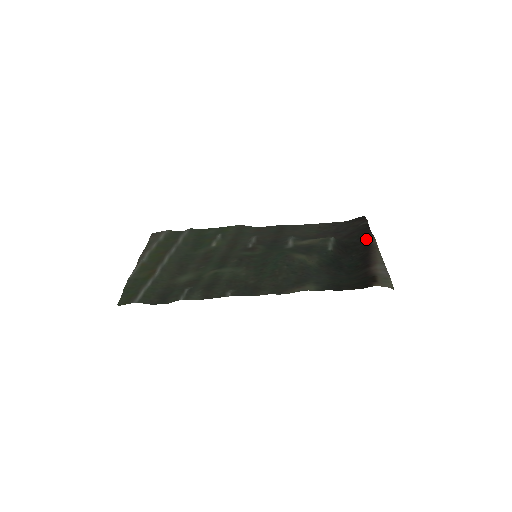
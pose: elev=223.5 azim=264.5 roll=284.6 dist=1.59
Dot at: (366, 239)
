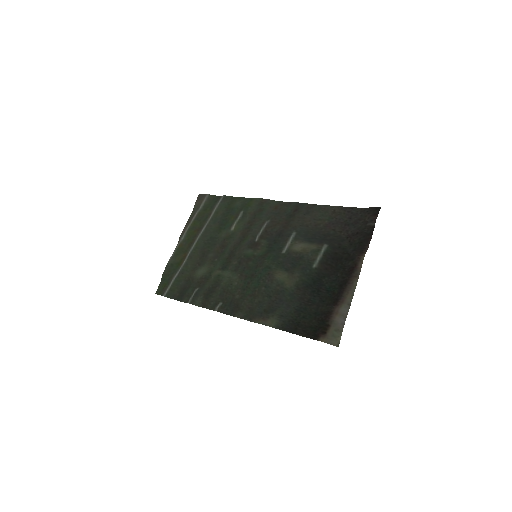
Dot at: (357, 256)
